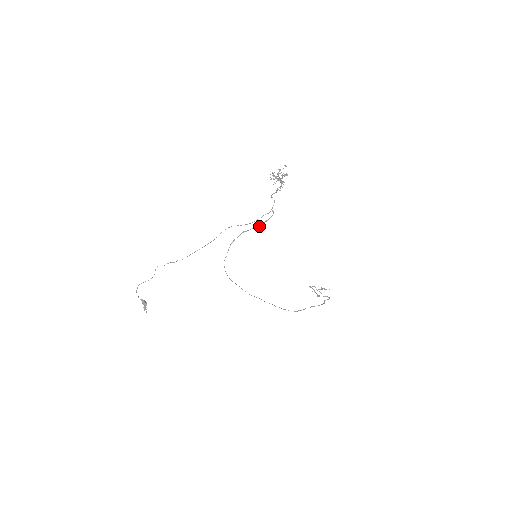
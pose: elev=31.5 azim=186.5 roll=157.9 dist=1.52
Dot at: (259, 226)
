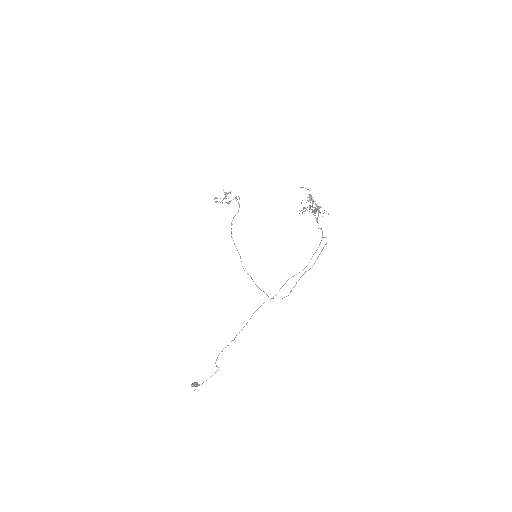
Dot at: occluded
